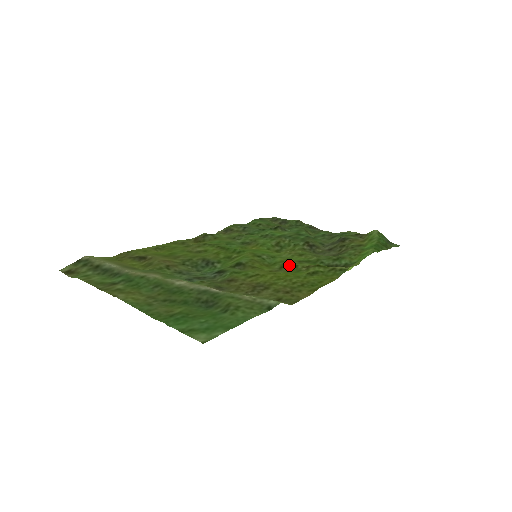
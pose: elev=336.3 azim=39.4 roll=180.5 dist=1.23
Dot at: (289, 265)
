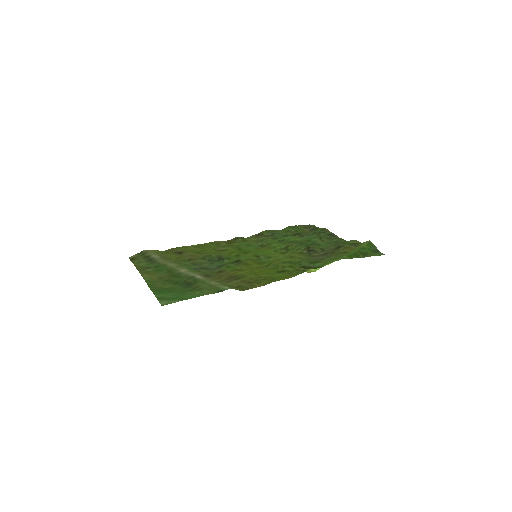
Dot at: (273, 264)
